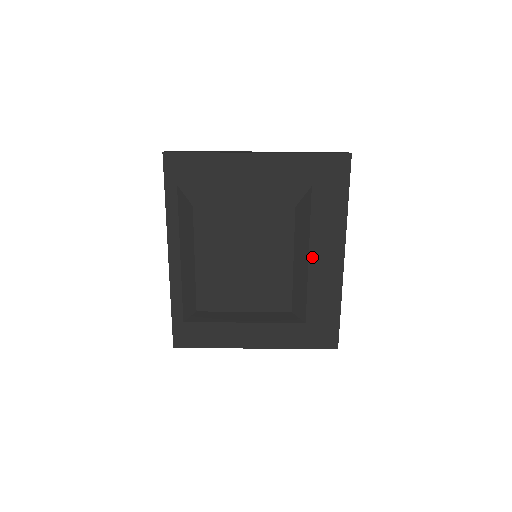
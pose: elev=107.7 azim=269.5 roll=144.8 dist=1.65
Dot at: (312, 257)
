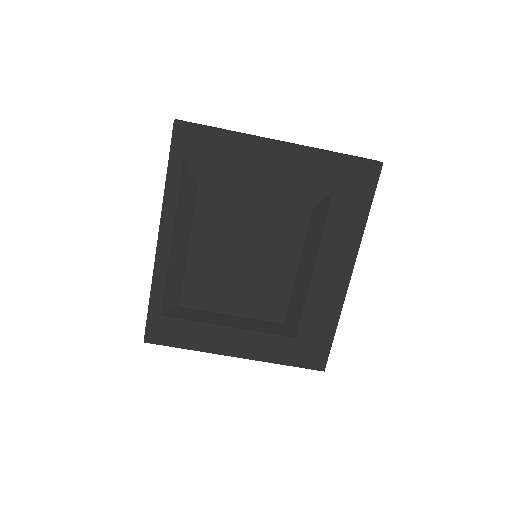
Dot at: (317, 268)
